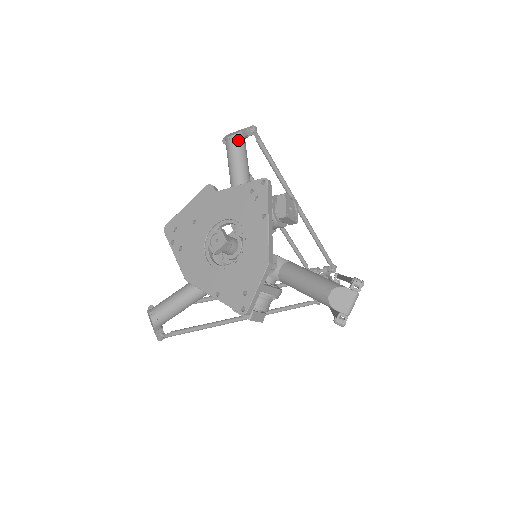
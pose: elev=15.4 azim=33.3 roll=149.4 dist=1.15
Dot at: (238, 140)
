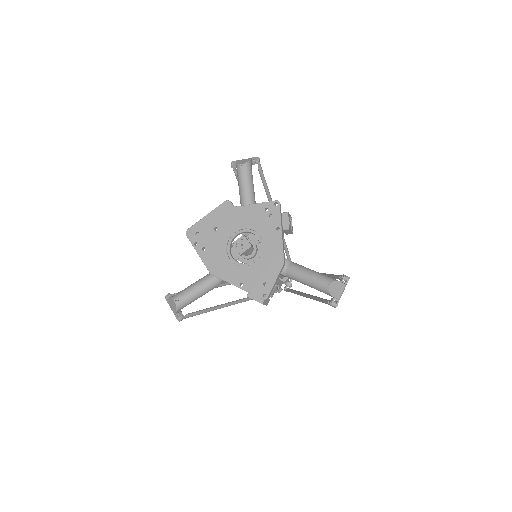
Dot at: (248, 168)
